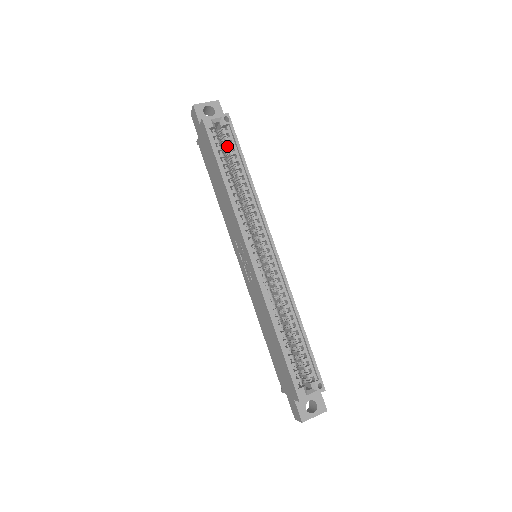
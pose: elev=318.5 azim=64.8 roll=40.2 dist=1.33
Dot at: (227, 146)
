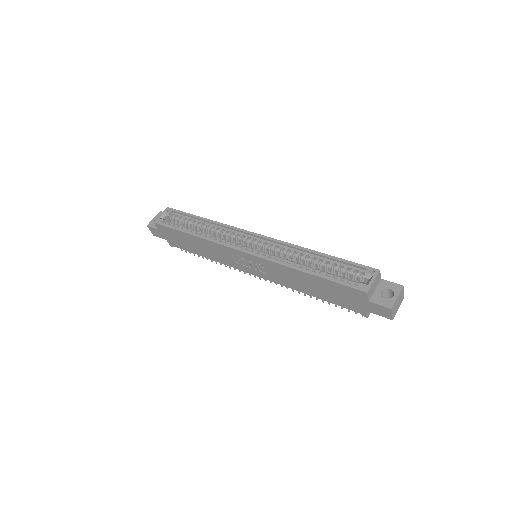
Dot at: (181, 221)
